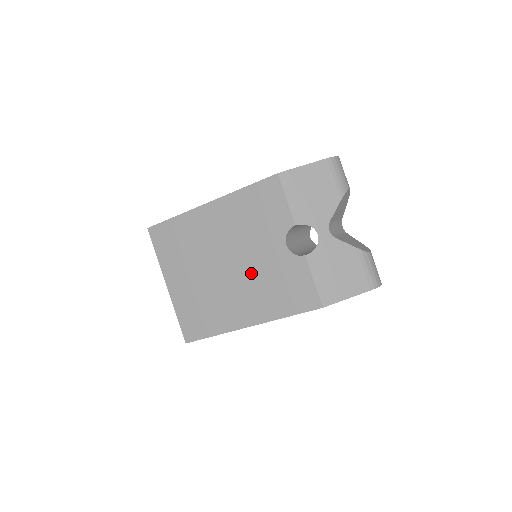
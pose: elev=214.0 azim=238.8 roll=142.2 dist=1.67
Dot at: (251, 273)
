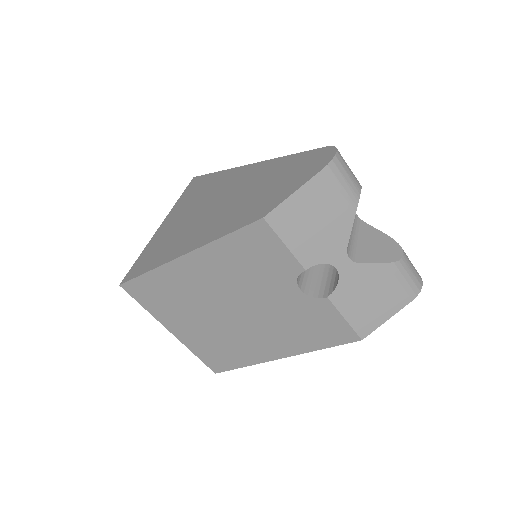
Dot at: (265, 317)
